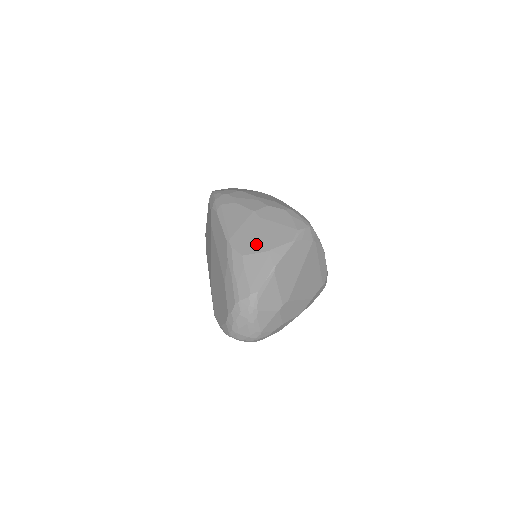
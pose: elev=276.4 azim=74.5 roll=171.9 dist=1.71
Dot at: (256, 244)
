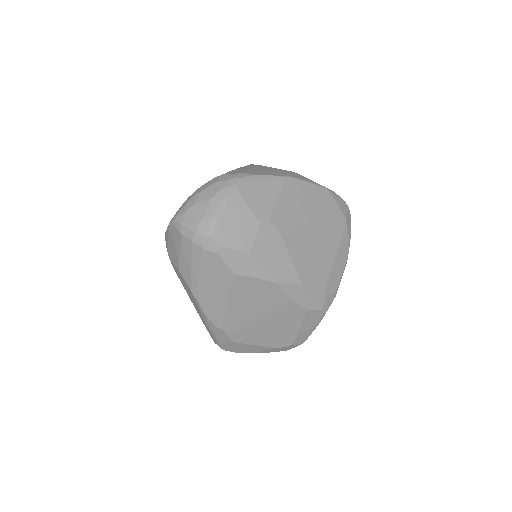
Dot at: occluded
